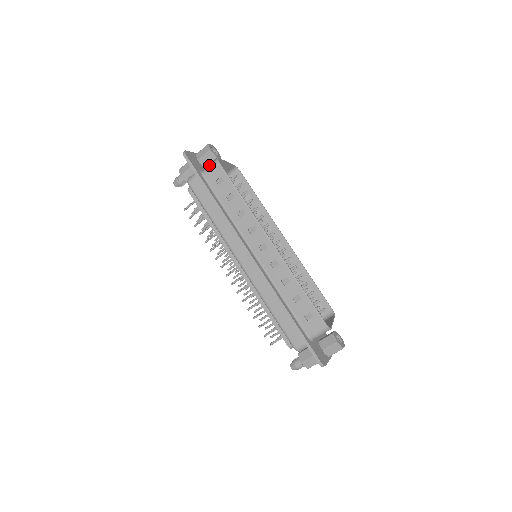
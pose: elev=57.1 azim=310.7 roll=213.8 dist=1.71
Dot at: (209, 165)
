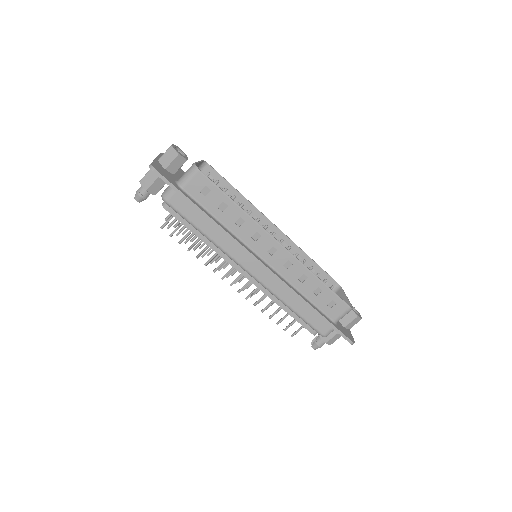
Dot at: (186, 174)
